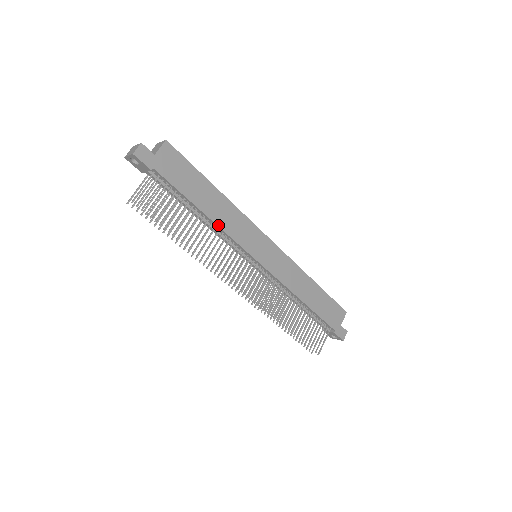
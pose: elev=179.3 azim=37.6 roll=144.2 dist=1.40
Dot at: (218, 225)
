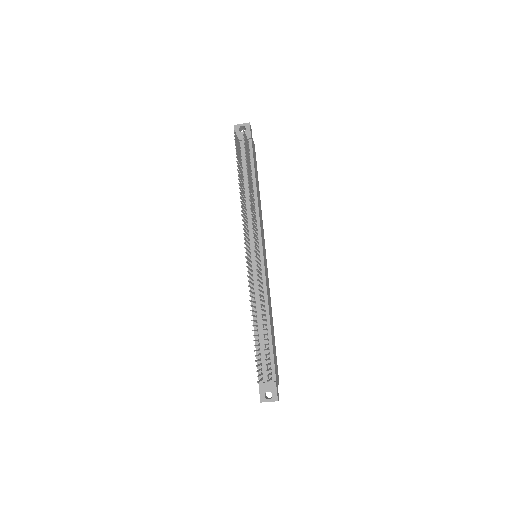
Dot at: (258, 204)
